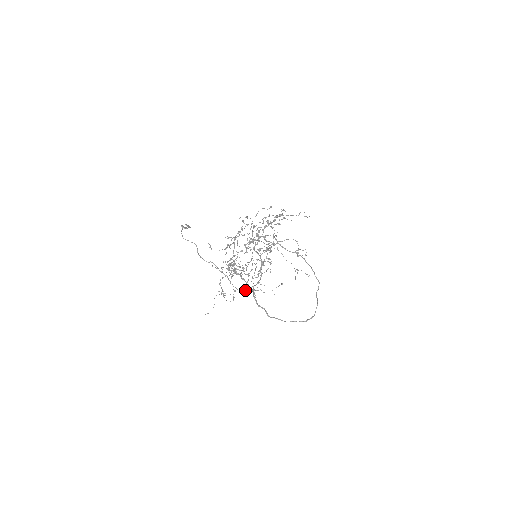
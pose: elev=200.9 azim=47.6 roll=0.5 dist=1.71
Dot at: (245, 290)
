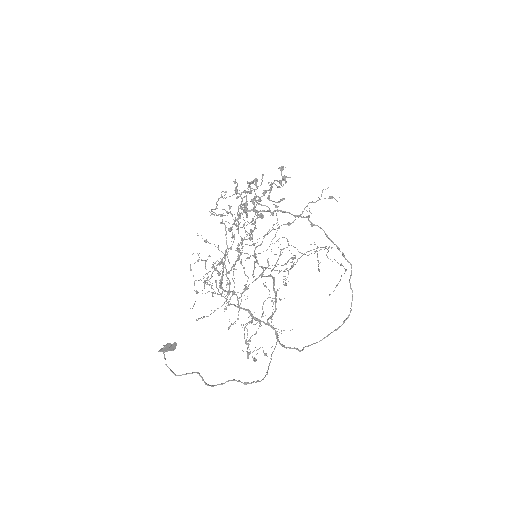
Dot at: (271, 354)
